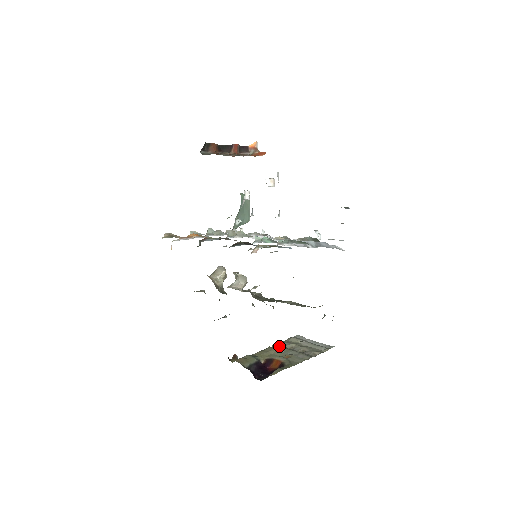
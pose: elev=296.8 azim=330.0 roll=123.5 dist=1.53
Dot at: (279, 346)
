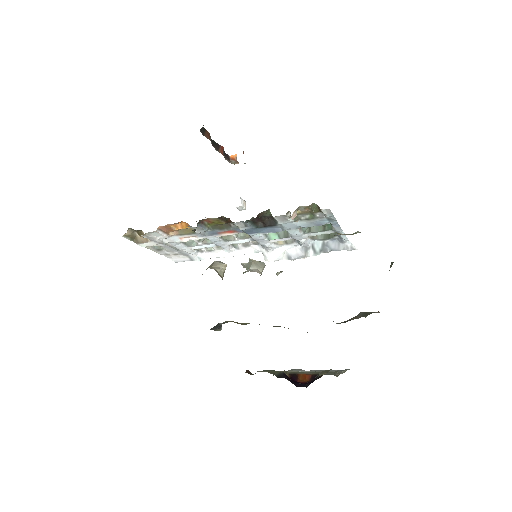
Dot at: occluded
